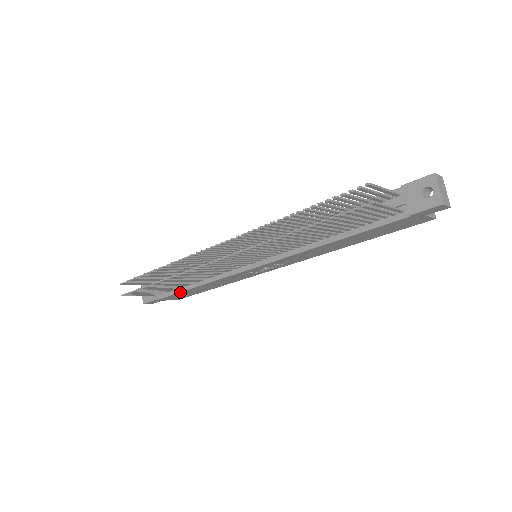
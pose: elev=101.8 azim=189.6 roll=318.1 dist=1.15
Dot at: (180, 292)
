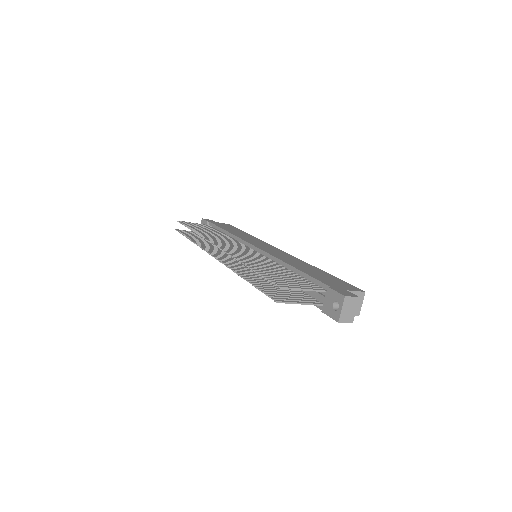
Dot at: occluded
